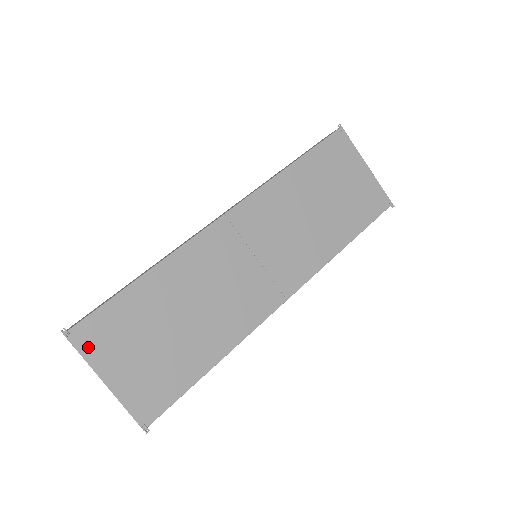
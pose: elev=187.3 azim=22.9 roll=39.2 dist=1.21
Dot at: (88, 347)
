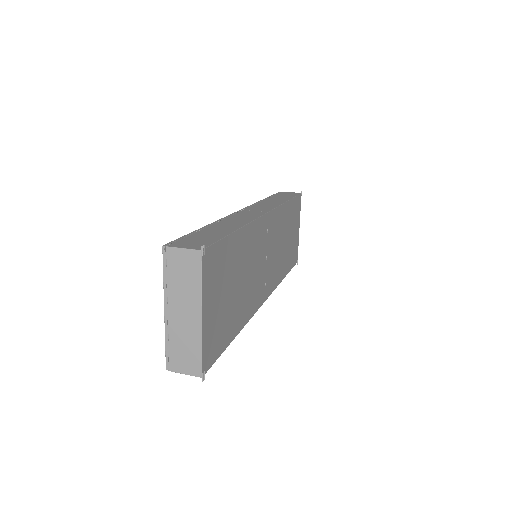
Dot at: (206, 274)
